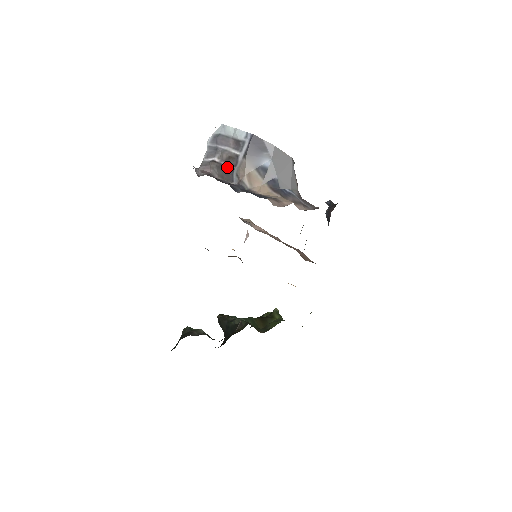
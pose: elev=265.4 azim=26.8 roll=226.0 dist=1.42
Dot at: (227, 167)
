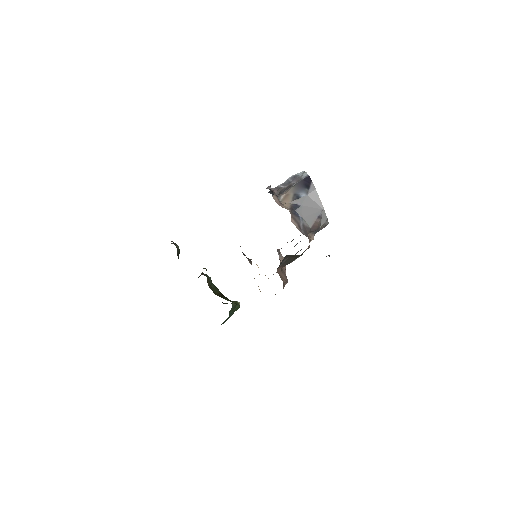
Dot at: (284, 190)
